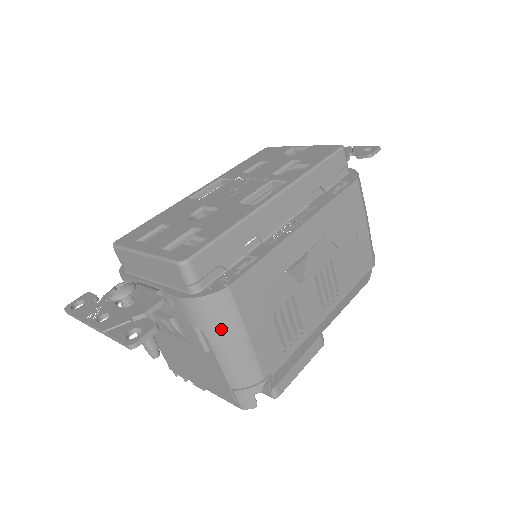
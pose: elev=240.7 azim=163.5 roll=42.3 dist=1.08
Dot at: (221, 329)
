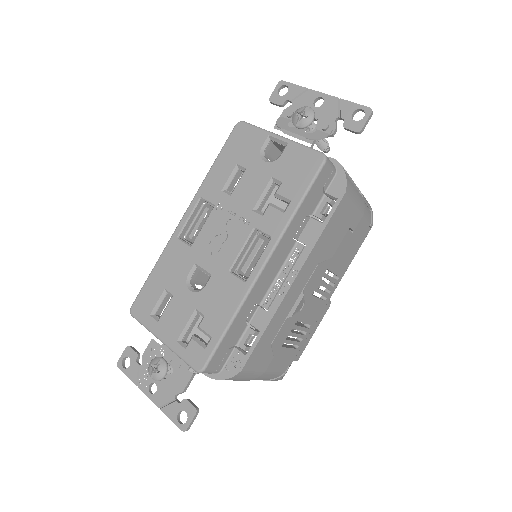
Dot at: (244, 380)
